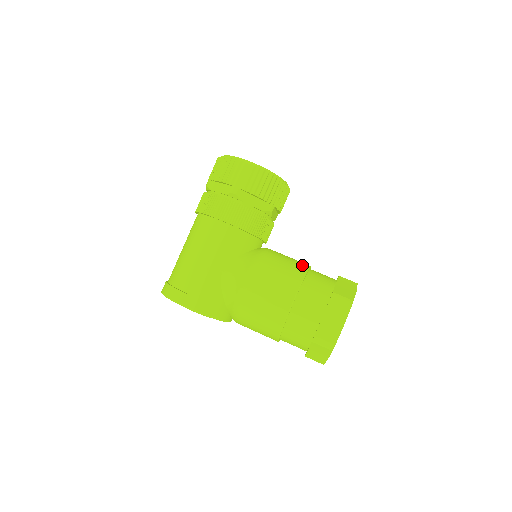
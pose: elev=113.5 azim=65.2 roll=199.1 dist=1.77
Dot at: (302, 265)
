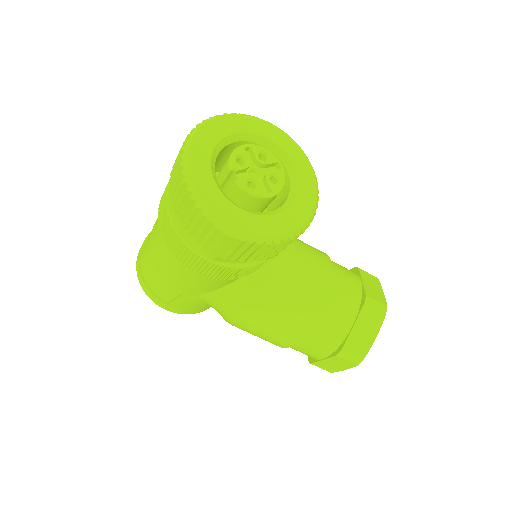
Dot at: (314, 301)
